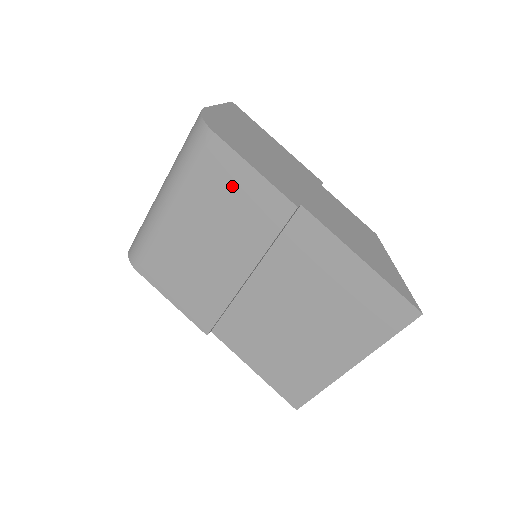
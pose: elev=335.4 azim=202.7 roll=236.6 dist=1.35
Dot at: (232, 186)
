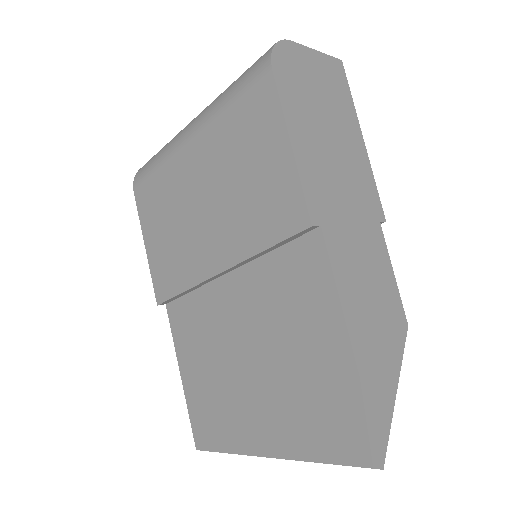
Dot at: (258, 153)
